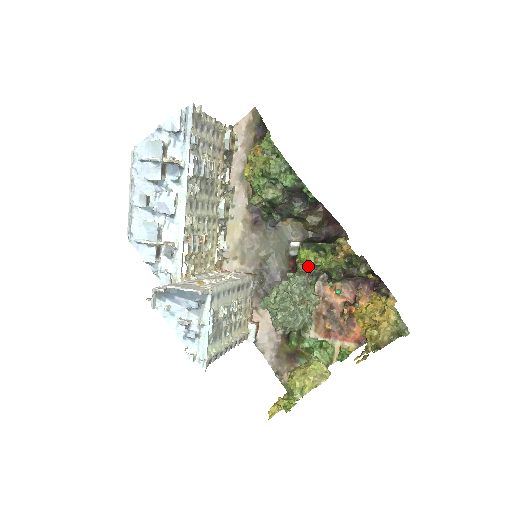
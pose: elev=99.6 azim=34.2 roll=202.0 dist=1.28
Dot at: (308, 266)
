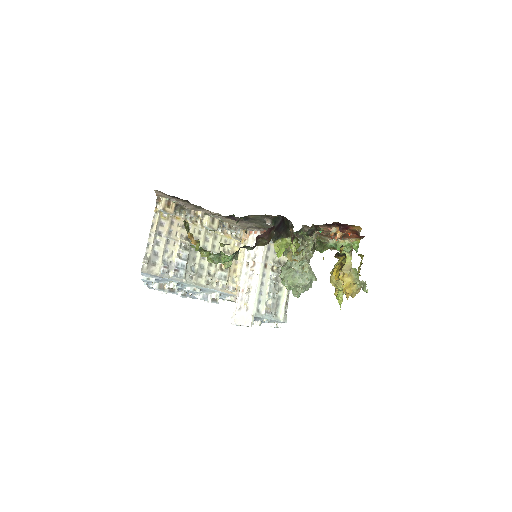
Dot at: occluded
